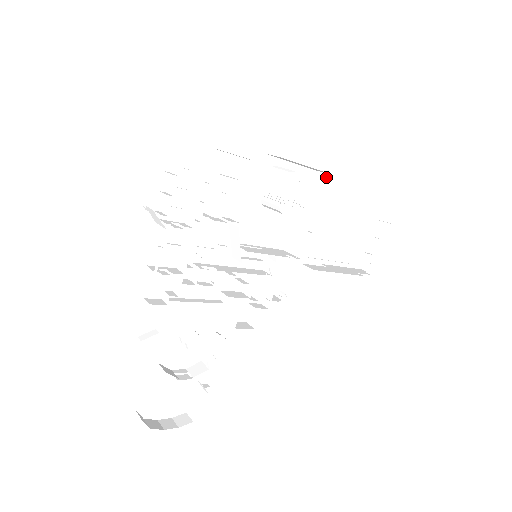
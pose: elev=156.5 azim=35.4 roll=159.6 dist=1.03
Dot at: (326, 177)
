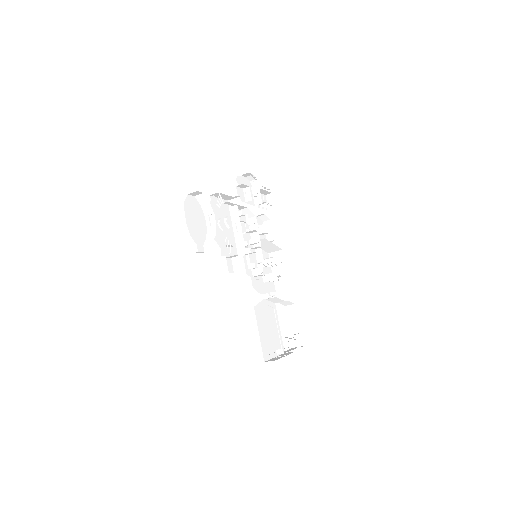
Dot at: occluded
